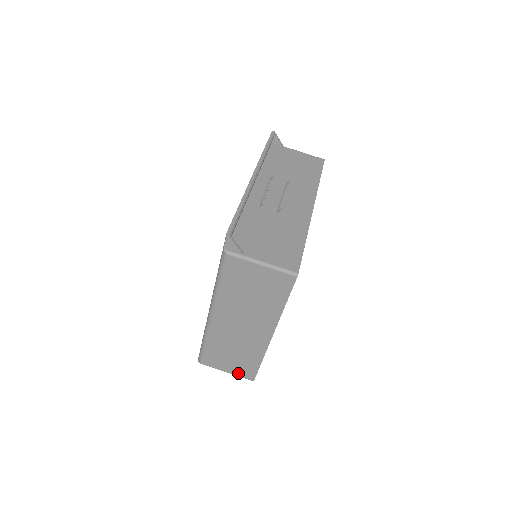
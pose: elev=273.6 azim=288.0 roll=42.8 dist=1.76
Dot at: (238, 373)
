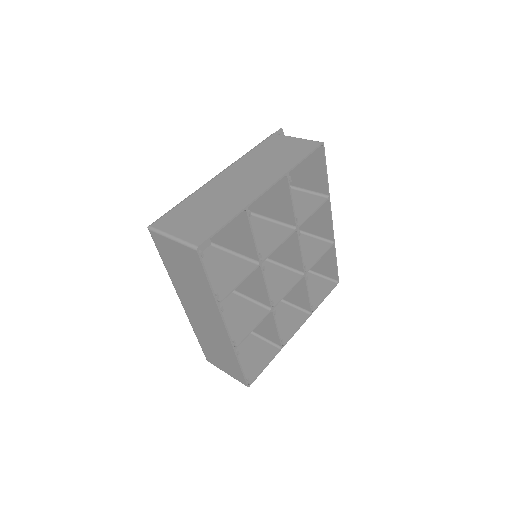
Dot at: (186, 236)
